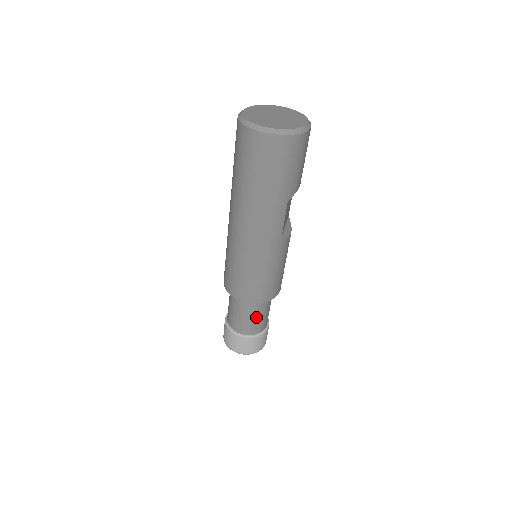
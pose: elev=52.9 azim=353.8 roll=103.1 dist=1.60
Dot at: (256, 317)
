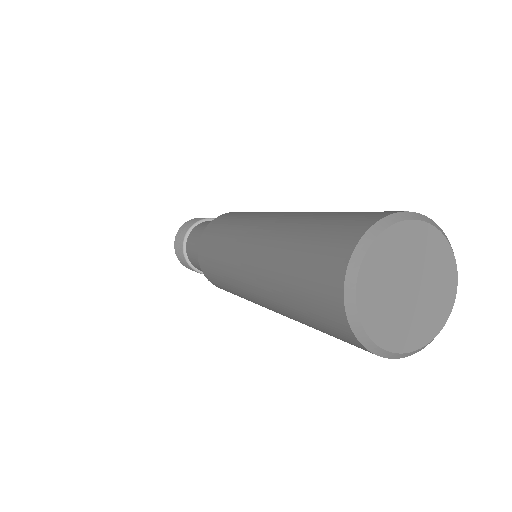
Dot at: occluded
